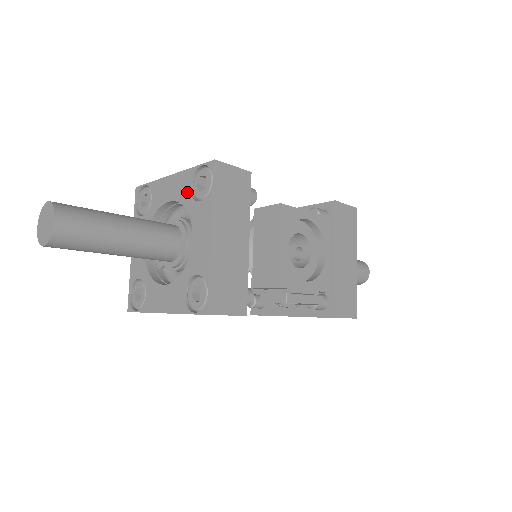
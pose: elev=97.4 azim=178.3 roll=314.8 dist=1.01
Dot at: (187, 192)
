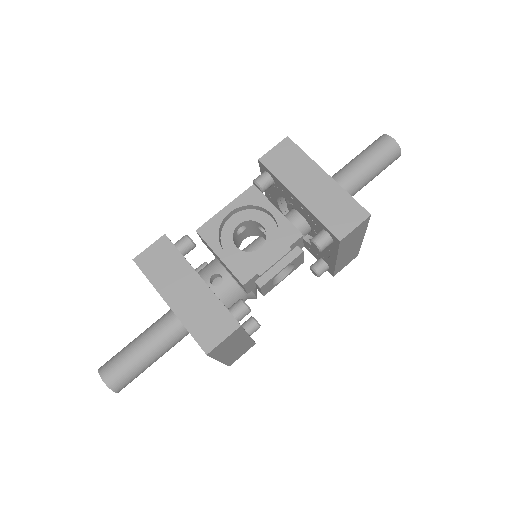
Dot at: occluded
